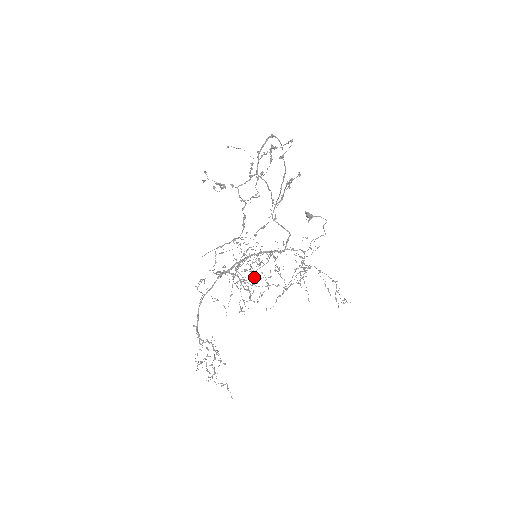
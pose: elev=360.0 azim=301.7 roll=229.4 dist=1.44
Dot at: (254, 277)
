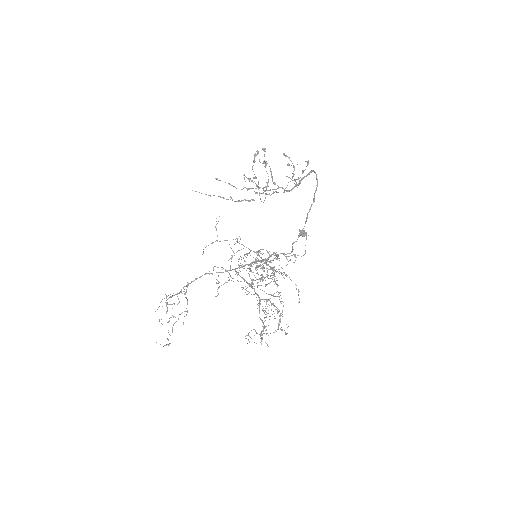
Dot at: occluded
